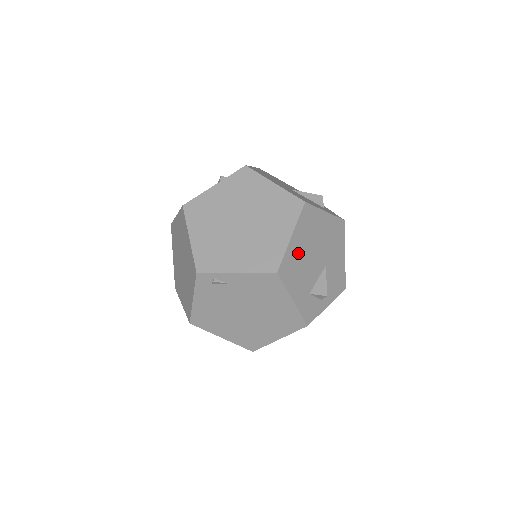
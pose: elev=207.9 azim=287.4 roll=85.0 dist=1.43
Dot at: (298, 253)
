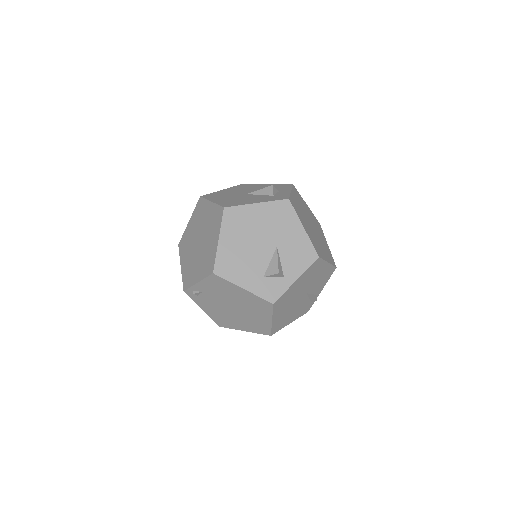
Dot at: (233, 250)
